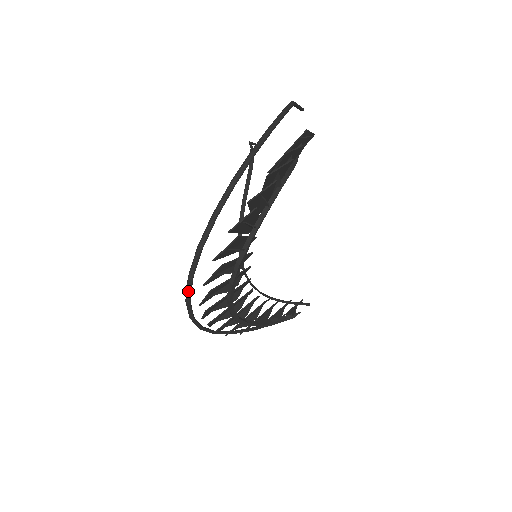
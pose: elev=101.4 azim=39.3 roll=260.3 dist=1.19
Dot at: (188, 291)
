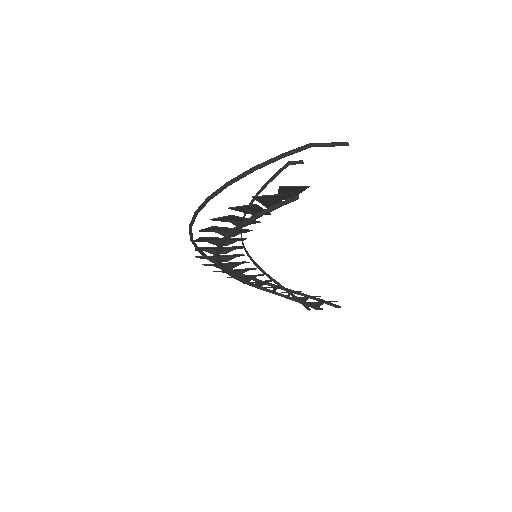
Dot at: (203, 255)
